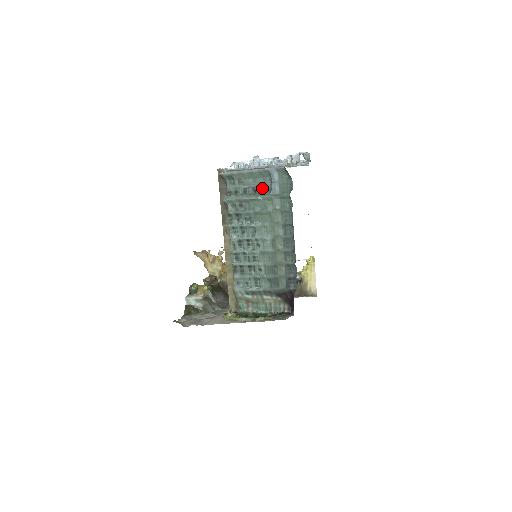
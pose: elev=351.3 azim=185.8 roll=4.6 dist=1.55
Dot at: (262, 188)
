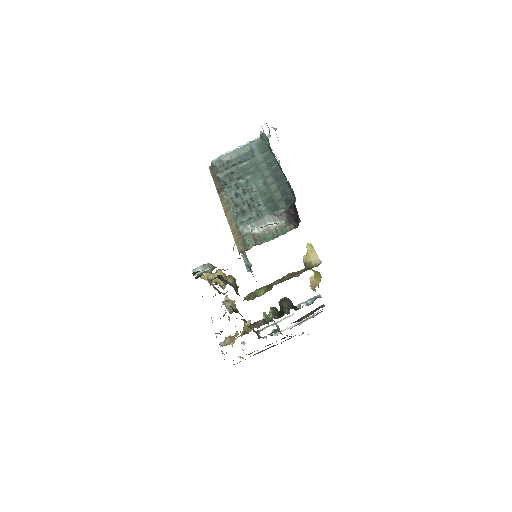
Dot at: (246, 158)
